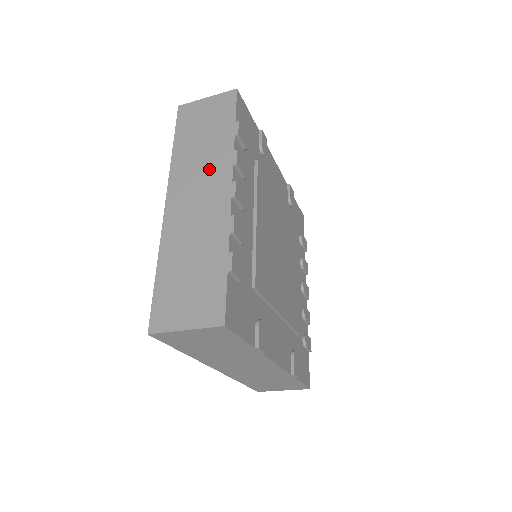
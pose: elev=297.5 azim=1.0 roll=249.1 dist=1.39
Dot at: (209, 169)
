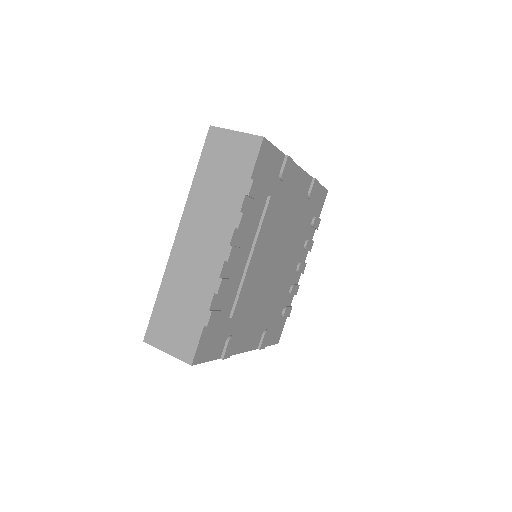
Dot at: (216, 220)
